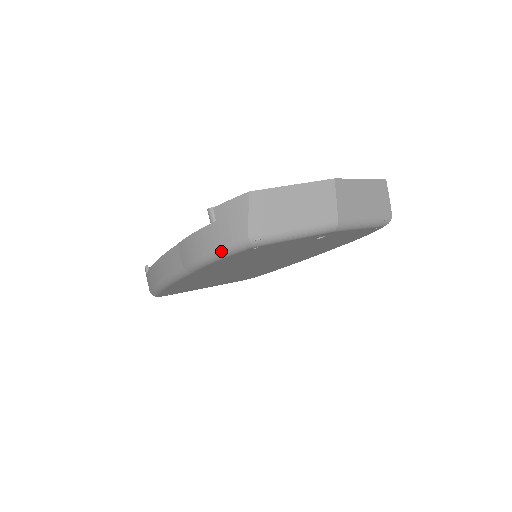
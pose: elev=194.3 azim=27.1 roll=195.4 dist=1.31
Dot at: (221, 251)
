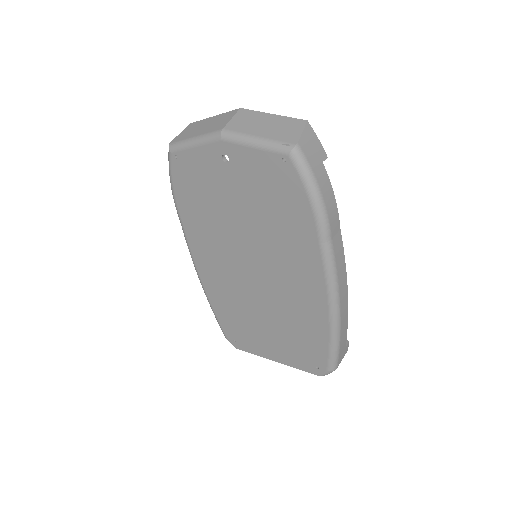
Dot at: (169, 169)
